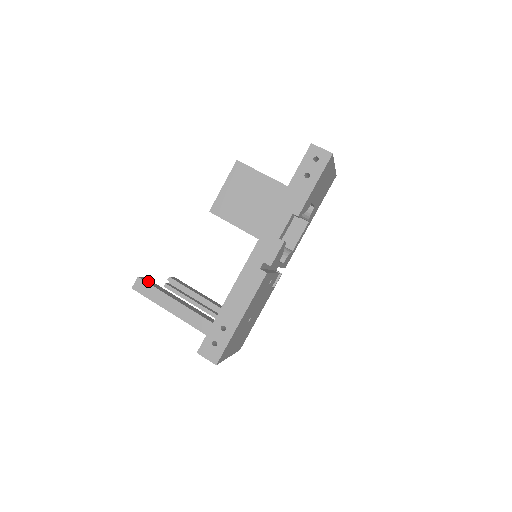
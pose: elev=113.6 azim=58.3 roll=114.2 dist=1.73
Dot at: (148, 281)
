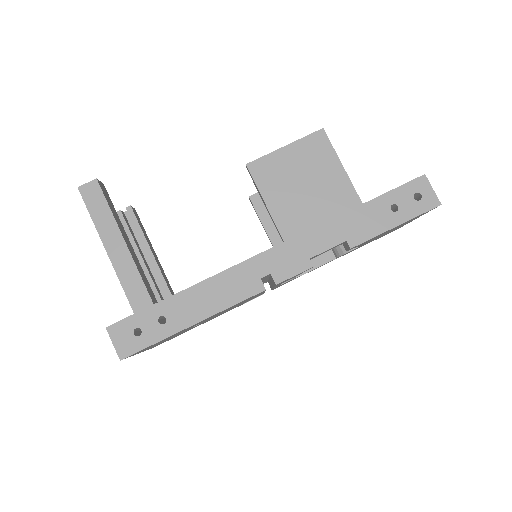
Dot at: (106, 193)
